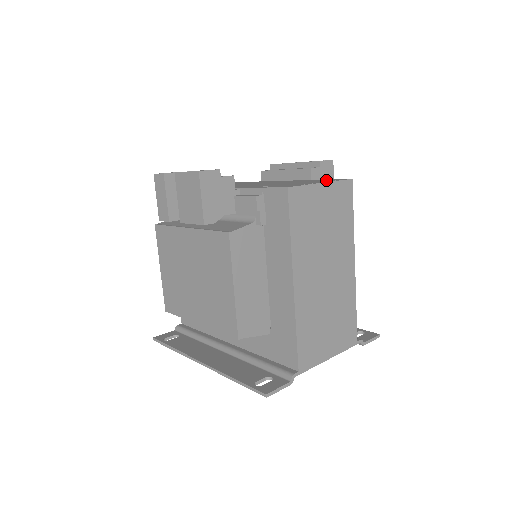
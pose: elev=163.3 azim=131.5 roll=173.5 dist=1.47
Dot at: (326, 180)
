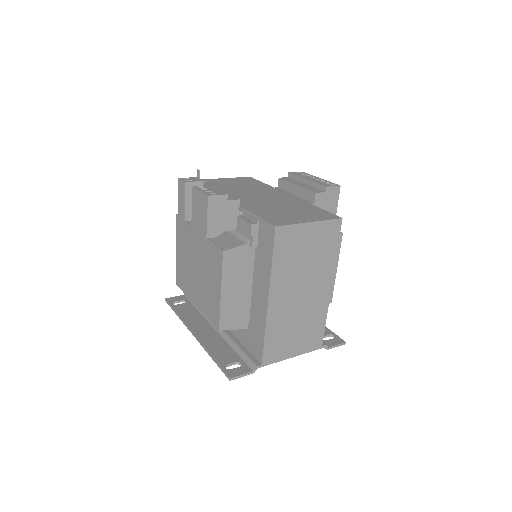
Dot at: (320, 214)
